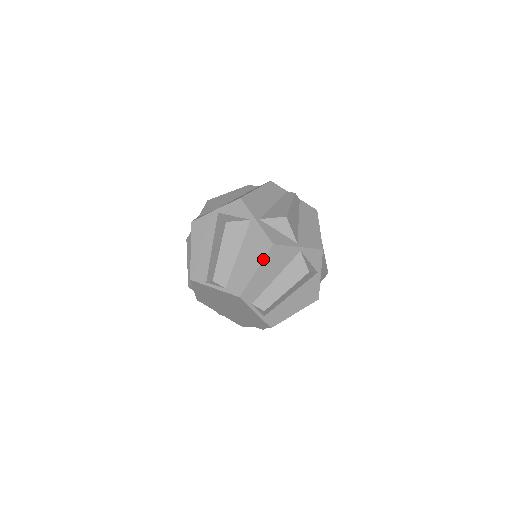
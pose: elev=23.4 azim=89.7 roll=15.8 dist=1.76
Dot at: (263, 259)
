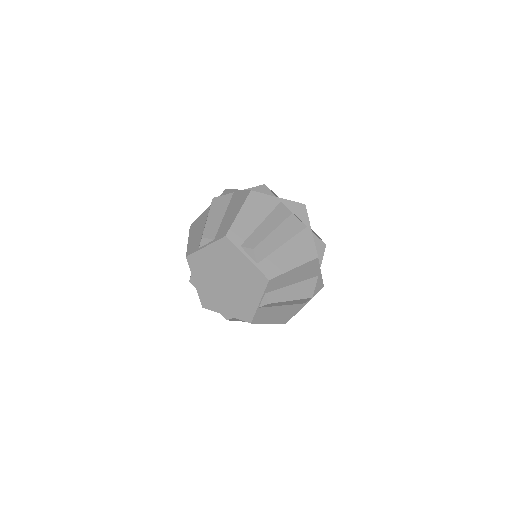
Dot at: (243, 203)
